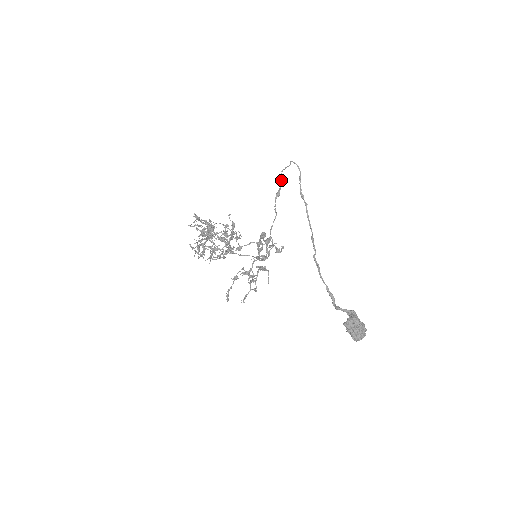
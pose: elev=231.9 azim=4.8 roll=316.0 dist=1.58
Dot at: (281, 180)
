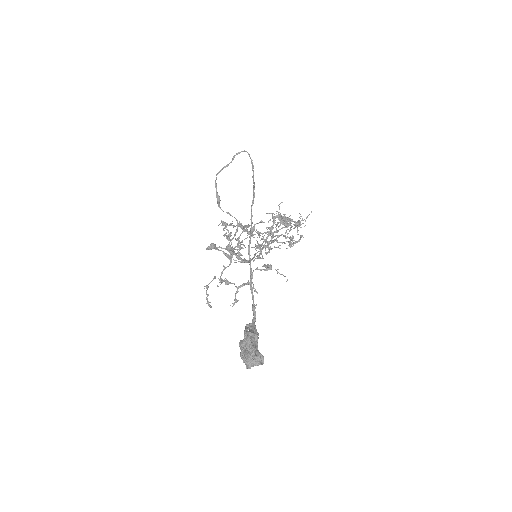
Dot at: (215, 185)
